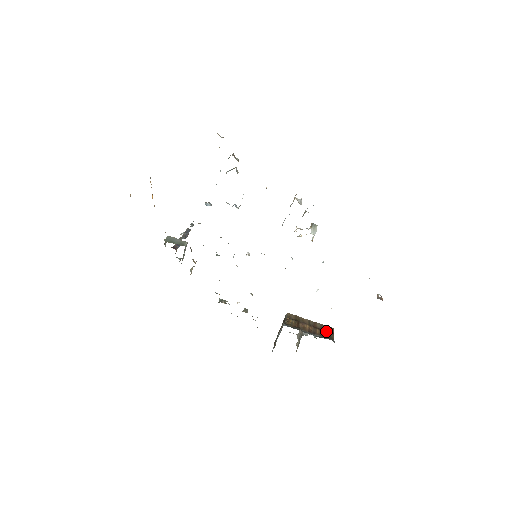
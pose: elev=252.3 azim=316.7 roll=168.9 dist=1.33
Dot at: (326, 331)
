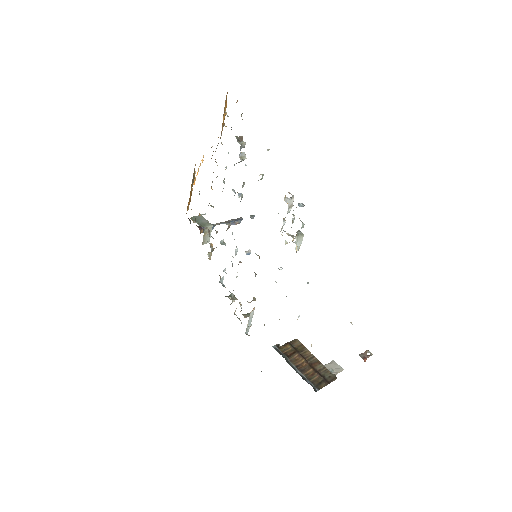
Dot at: (320, 376)
